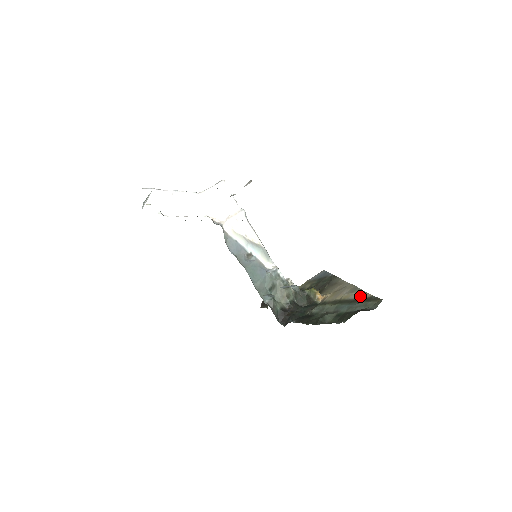
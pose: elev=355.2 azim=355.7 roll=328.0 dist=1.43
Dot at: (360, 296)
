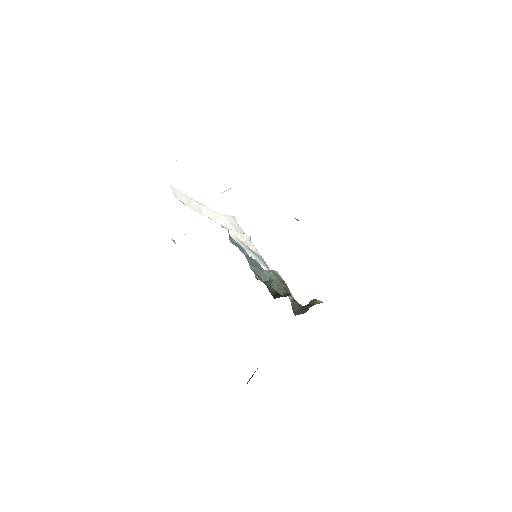
Dot at: occluded
